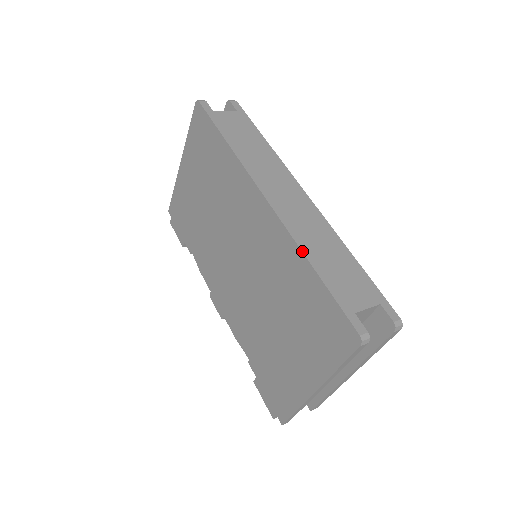
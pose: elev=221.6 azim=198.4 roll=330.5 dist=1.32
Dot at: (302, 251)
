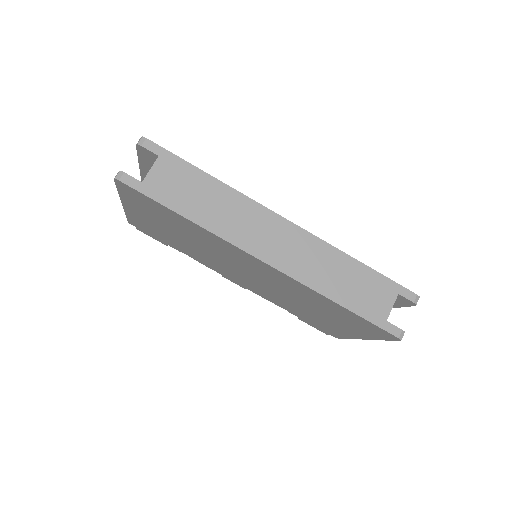
Dot at: (323, 295)
